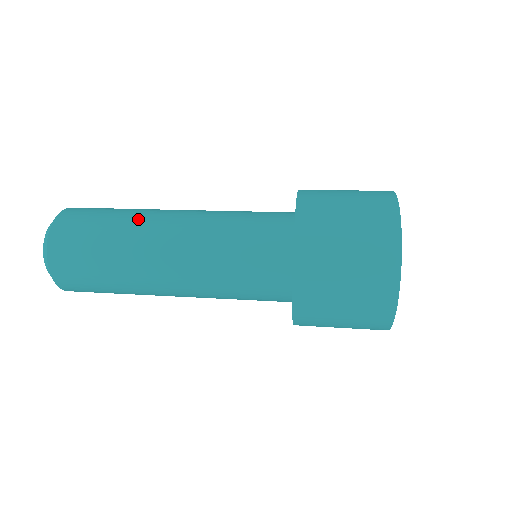
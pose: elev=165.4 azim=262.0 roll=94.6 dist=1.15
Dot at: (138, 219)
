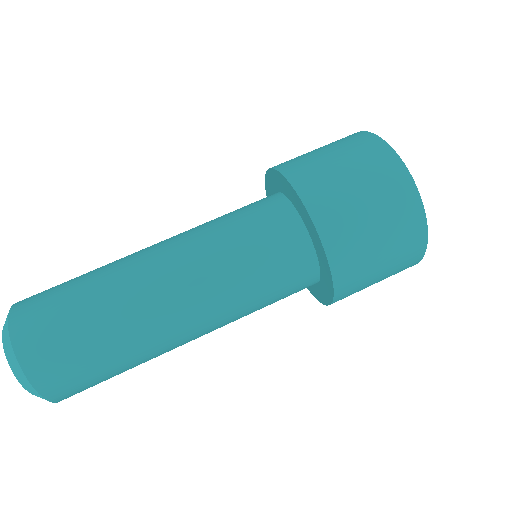
Dot at: (116, 275)
